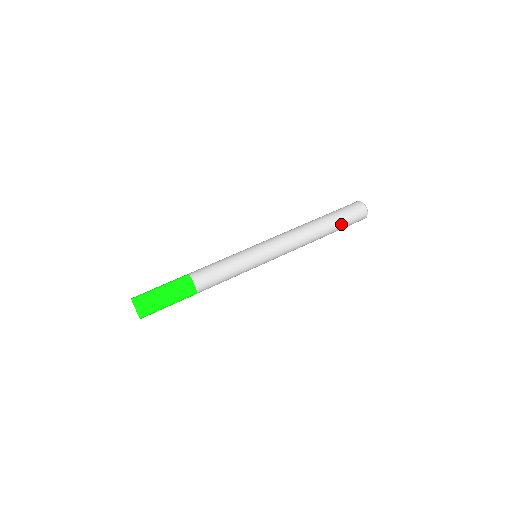
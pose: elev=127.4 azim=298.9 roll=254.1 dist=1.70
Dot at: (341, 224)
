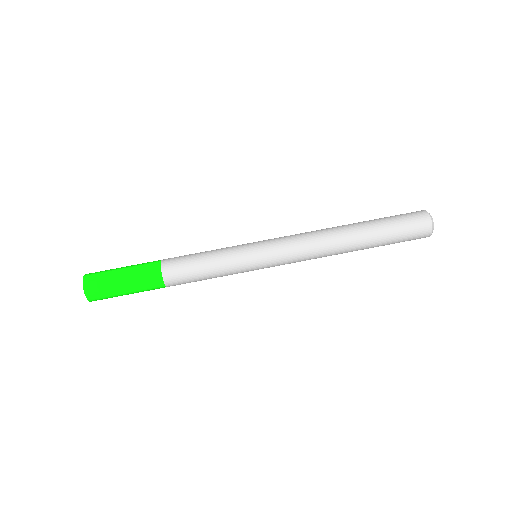
Dot at: occluded
